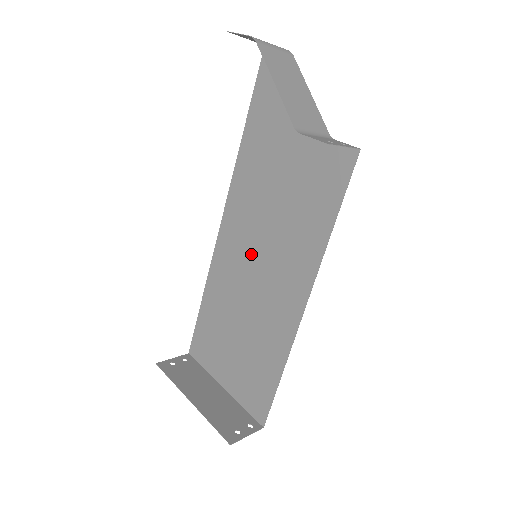
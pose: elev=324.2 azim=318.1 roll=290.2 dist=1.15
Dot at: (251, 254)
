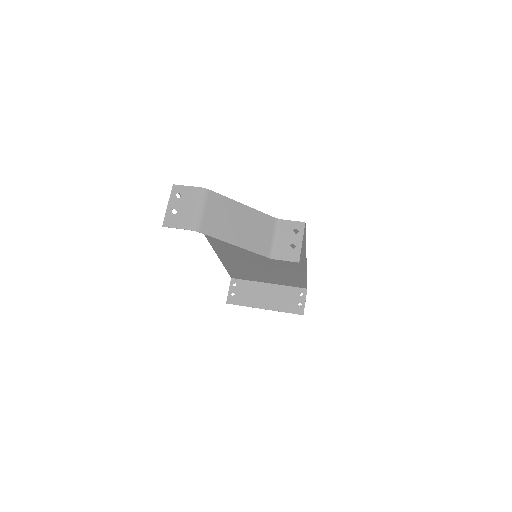
Dot at: (249, 252)
